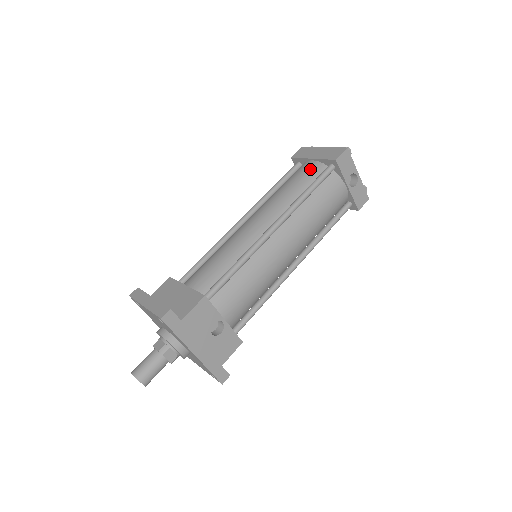
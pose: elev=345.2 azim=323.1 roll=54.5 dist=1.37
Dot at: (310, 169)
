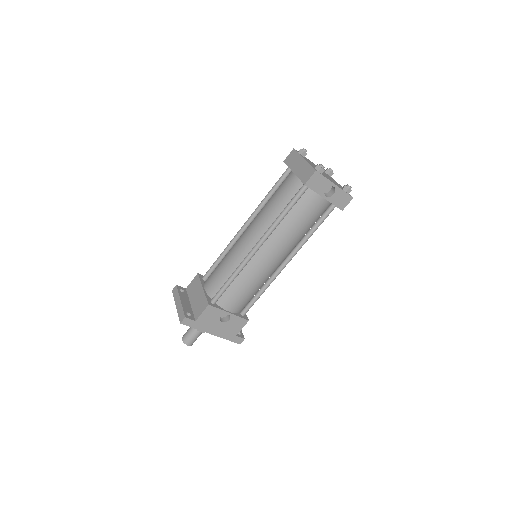
Dot at: (290, 185)
